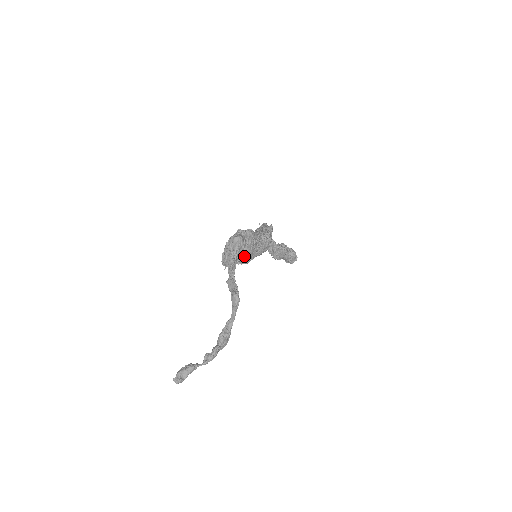
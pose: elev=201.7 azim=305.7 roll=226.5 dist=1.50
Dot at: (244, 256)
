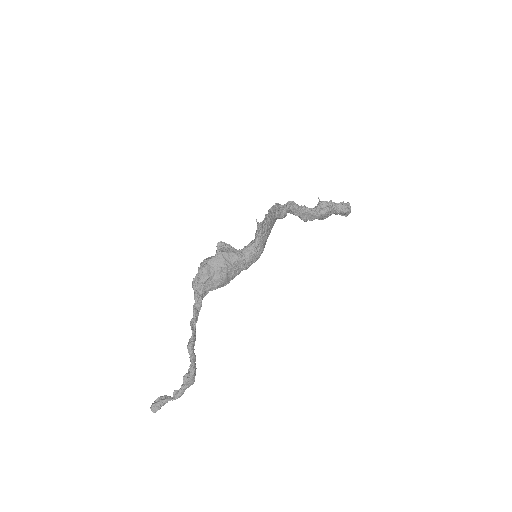
Dot at: (214, 286)
